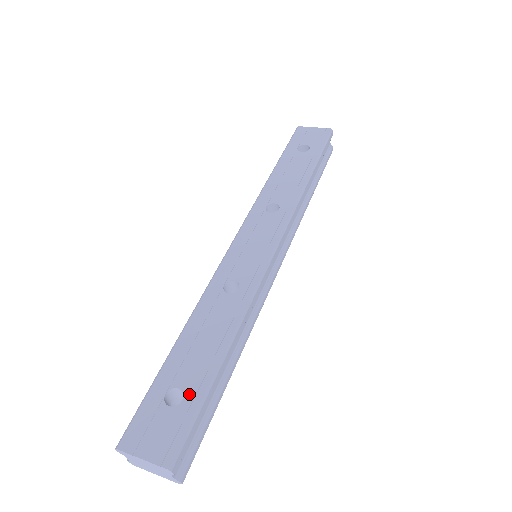
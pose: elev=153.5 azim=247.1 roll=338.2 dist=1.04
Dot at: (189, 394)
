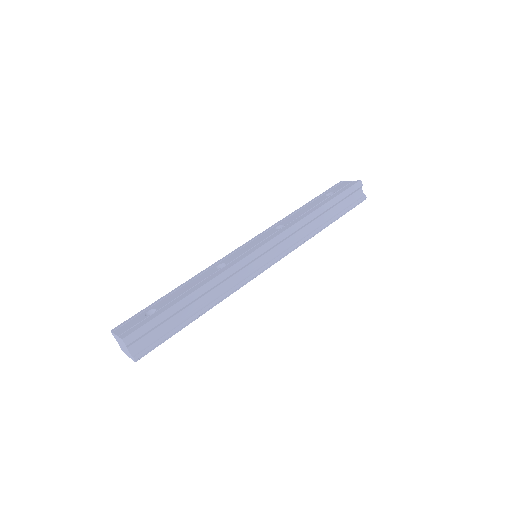
Dot at: (158, 311)
